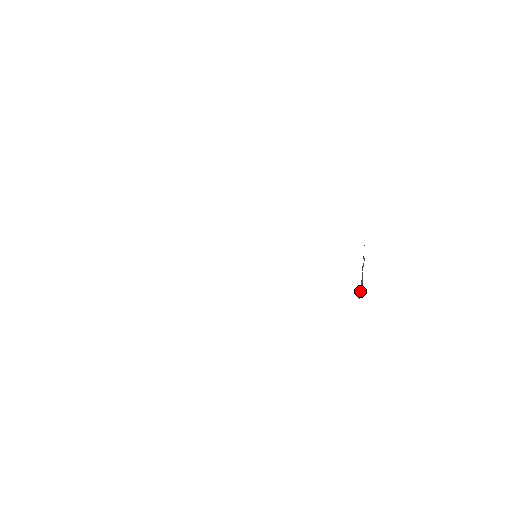
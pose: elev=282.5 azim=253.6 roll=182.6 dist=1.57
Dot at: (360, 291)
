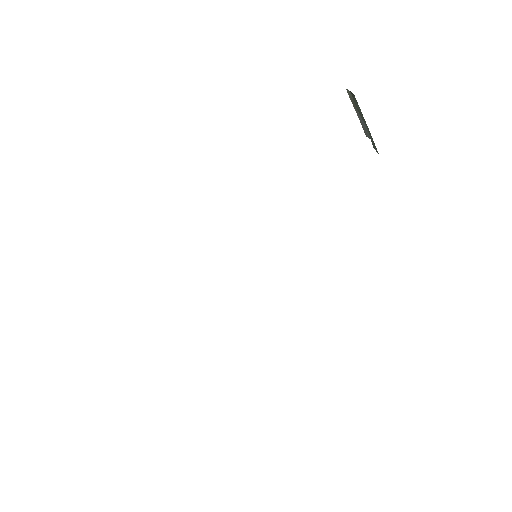
Dot at: (364, 130)
